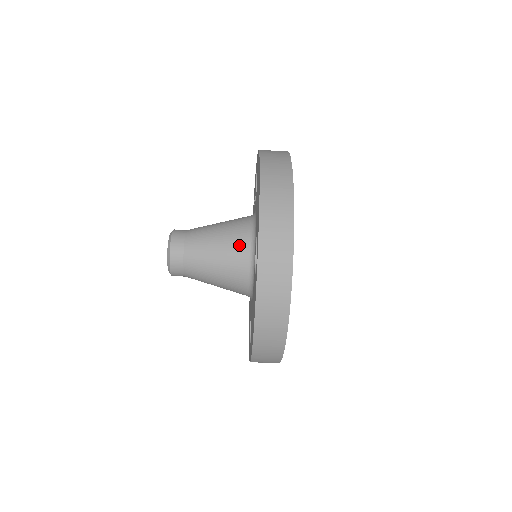
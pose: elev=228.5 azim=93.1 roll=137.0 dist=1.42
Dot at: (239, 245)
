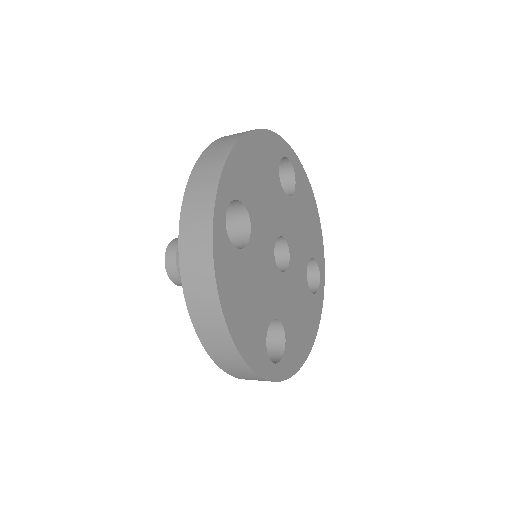
Dot at: occluded
